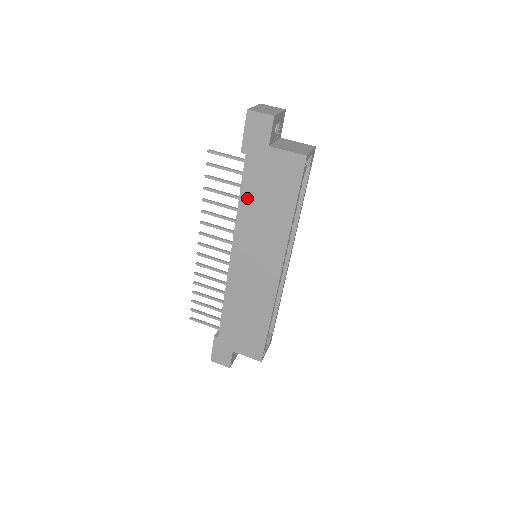
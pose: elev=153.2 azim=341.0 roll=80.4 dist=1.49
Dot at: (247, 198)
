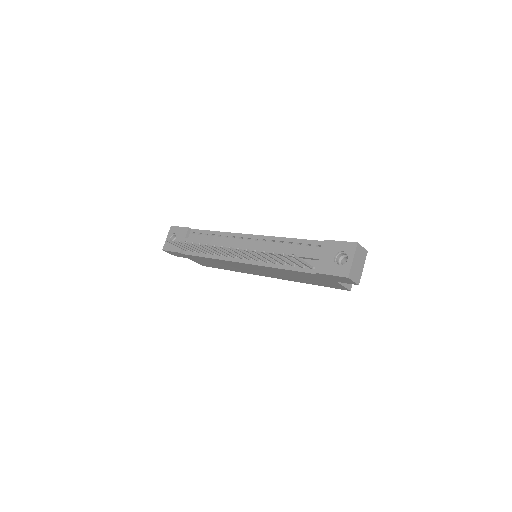
Dot at: (290, 272)
